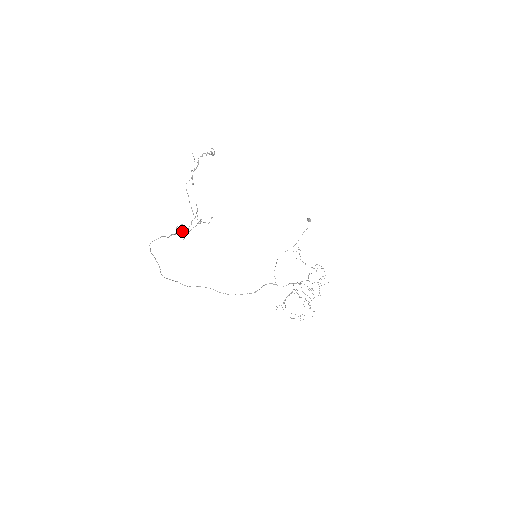
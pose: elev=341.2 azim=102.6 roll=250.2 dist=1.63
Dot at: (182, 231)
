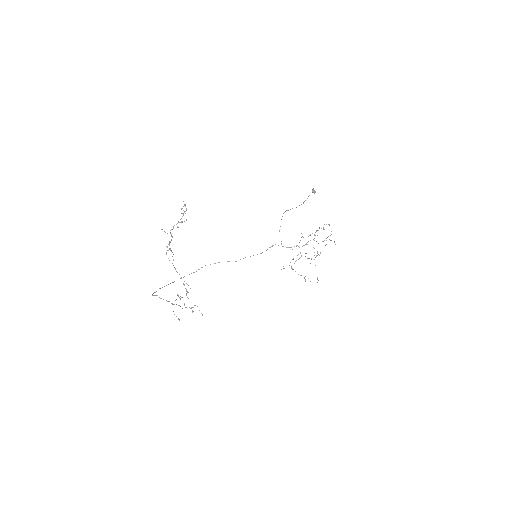
Dot at: occluded
